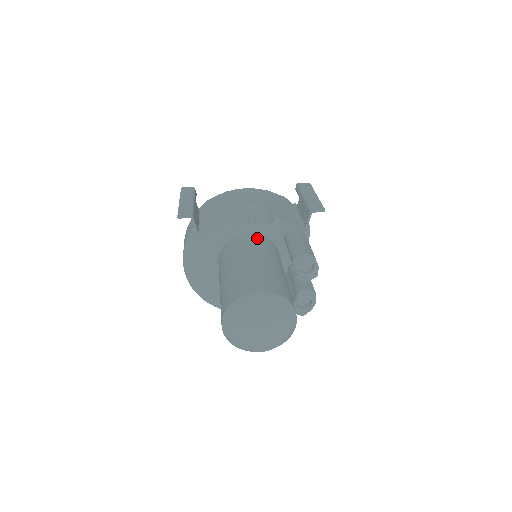
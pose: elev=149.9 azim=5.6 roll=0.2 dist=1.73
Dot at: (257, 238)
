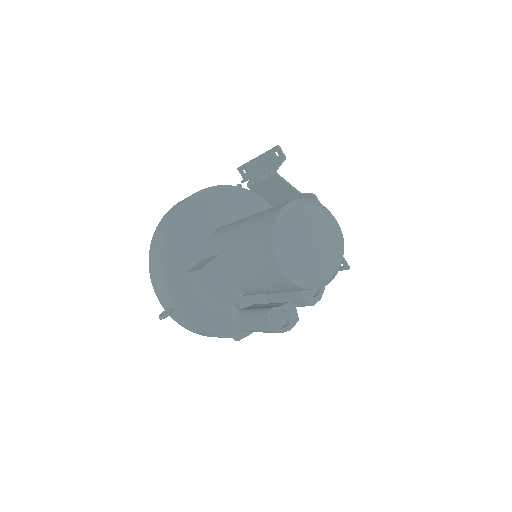
Dot at: occluded
